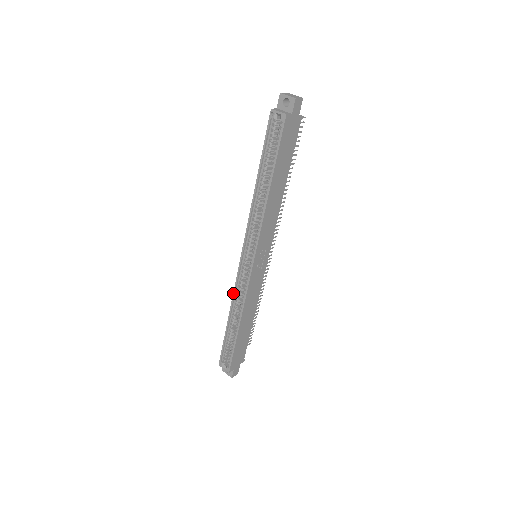
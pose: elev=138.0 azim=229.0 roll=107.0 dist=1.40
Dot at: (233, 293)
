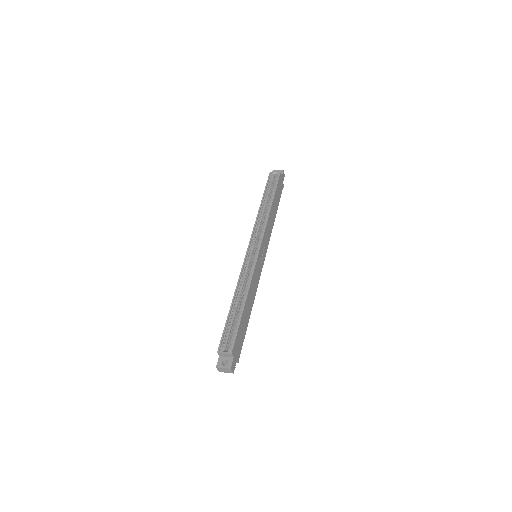
Dot at: (239, 276)
